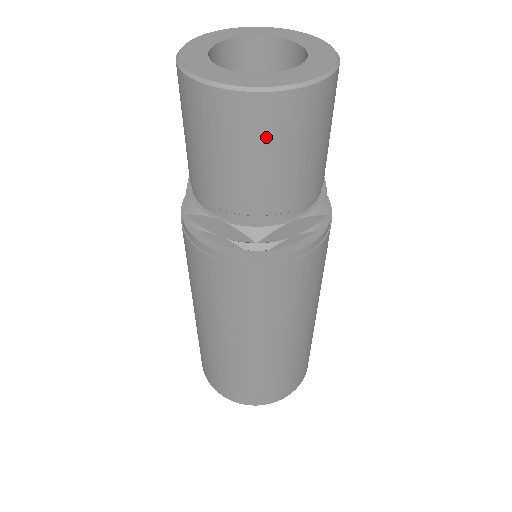
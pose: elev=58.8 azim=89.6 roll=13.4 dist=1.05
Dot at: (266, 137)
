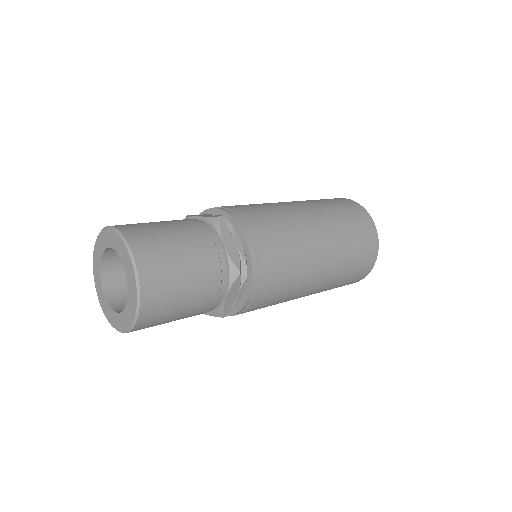
Dot at: (159, 323)
